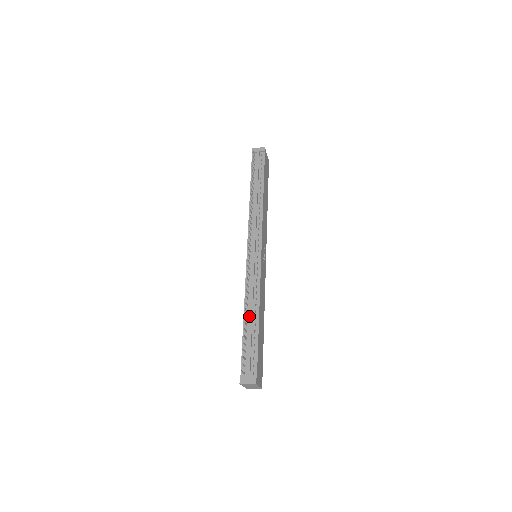
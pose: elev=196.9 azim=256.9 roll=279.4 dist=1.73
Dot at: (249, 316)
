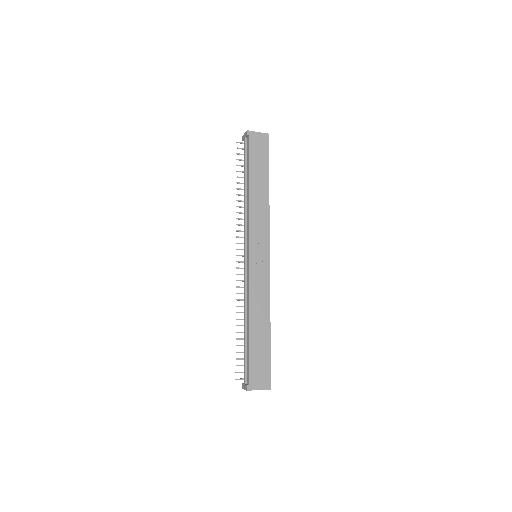
Dot at: (244, 324)
